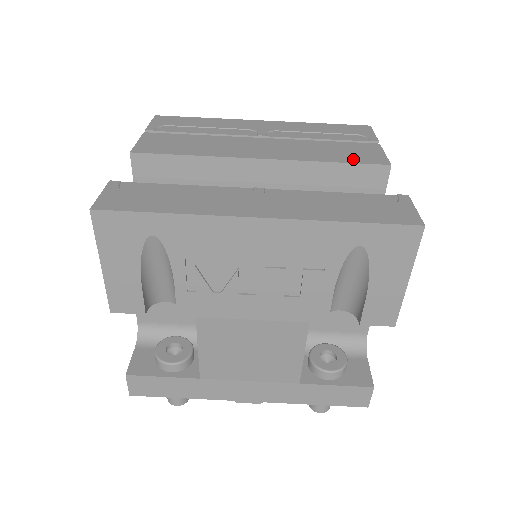
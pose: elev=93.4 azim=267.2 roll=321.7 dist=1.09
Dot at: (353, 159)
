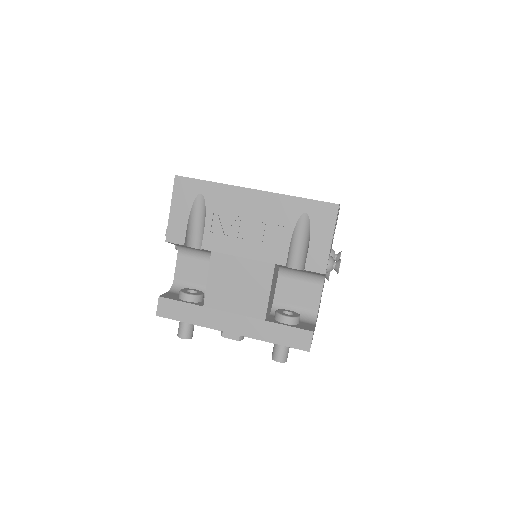
Dot at: occluded
